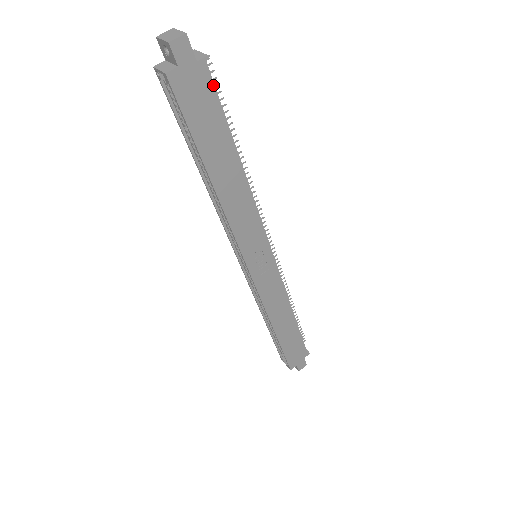
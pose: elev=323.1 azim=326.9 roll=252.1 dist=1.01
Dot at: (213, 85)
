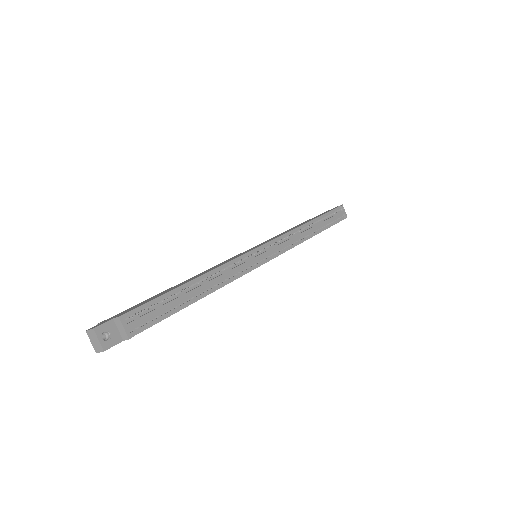
Dot at: (145, 329)
